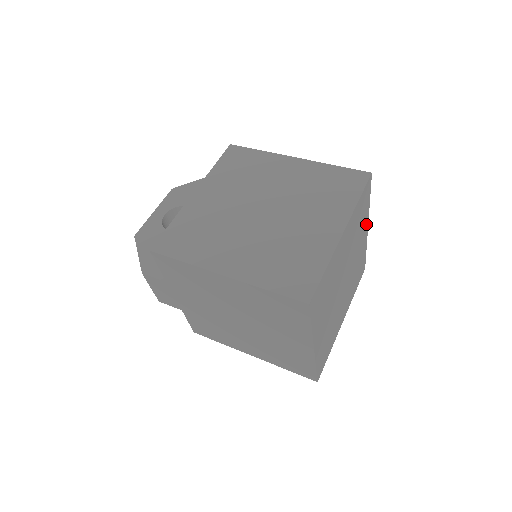
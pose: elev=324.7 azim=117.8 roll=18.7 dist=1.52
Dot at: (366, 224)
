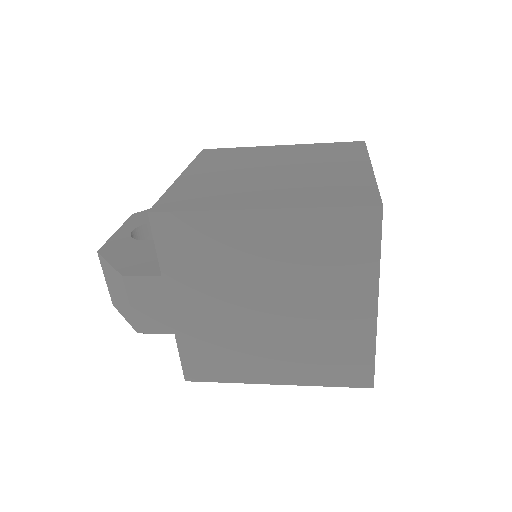
Dot at: occluded
